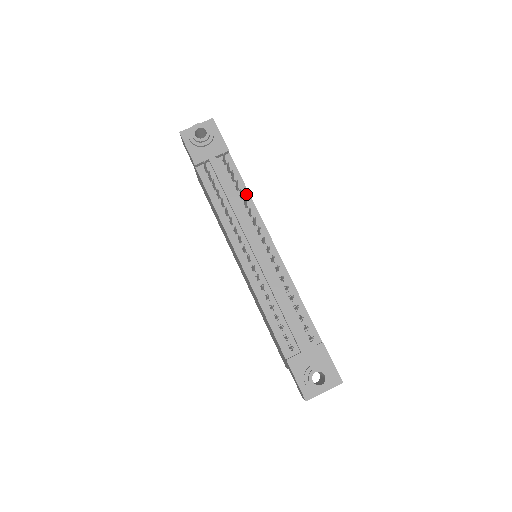
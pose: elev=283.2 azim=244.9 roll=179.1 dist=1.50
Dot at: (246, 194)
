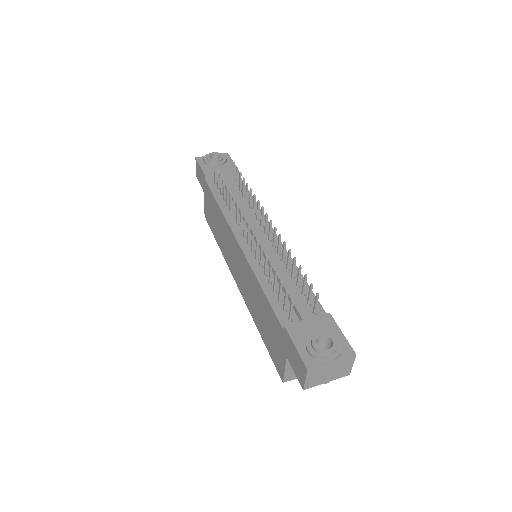
Dot at: occluded
